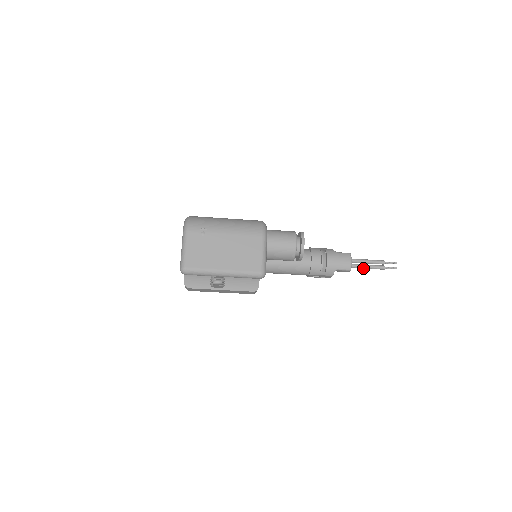
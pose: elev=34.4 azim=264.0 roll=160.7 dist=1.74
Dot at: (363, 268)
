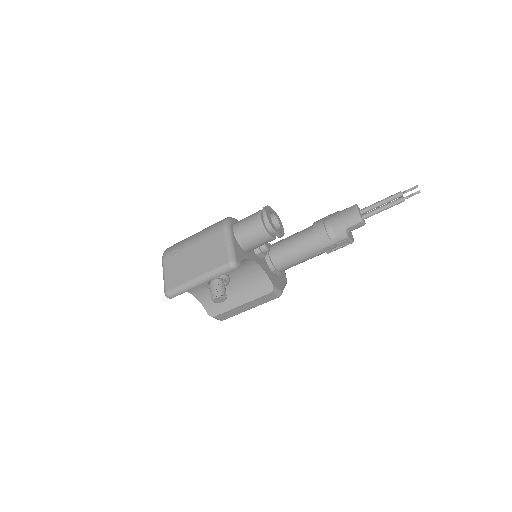
Dot at: (379, 212)
